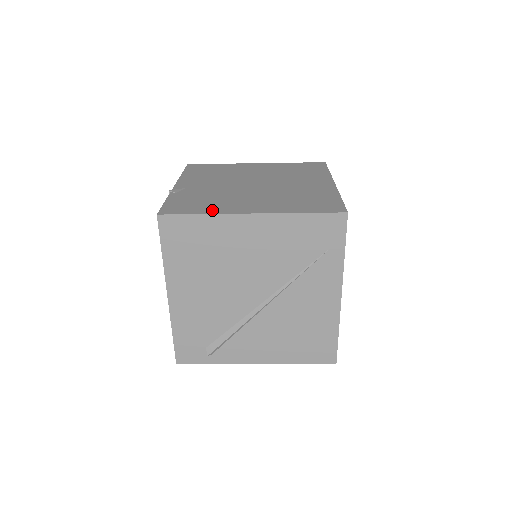
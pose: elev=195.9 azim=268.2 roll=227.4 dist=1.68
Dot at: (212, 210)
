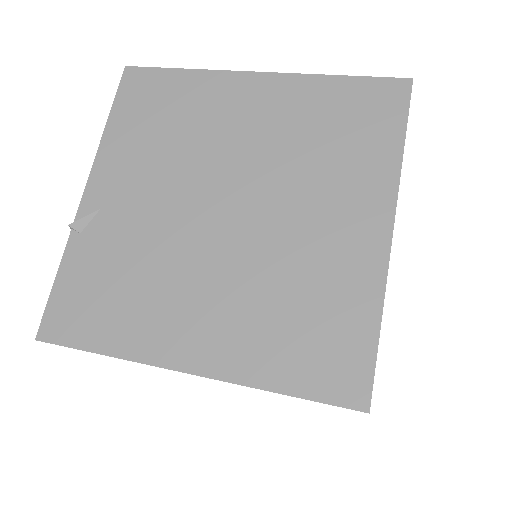
Dot at: (122, 341)
